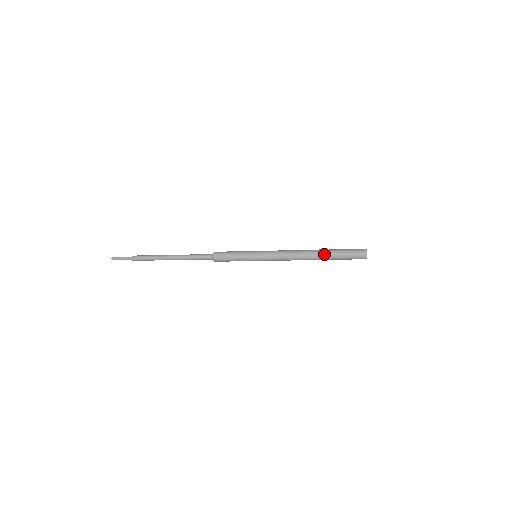
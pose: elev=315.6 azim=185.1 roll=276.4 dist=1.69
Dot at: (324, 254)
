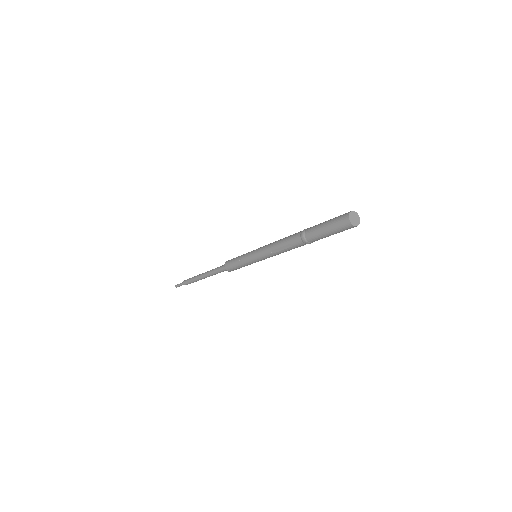
Dot at: (306, 230)
